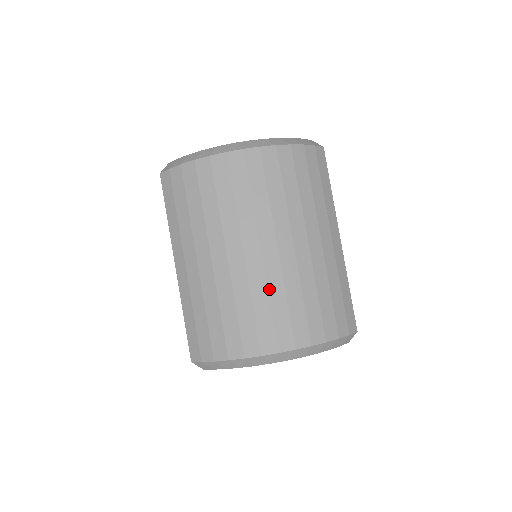
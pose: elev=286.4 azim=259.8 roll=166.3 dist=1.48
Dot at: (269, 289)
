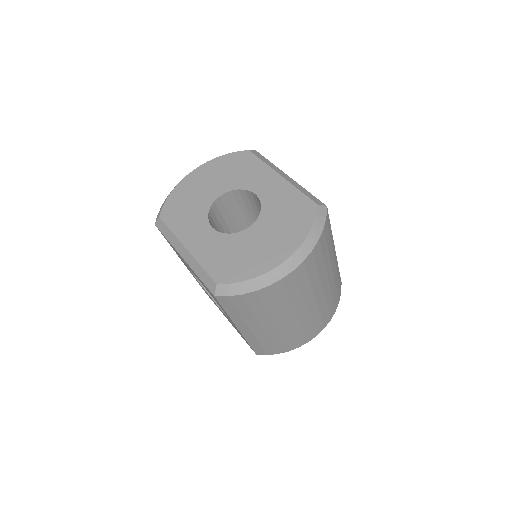
Dot at: (312, 319)
